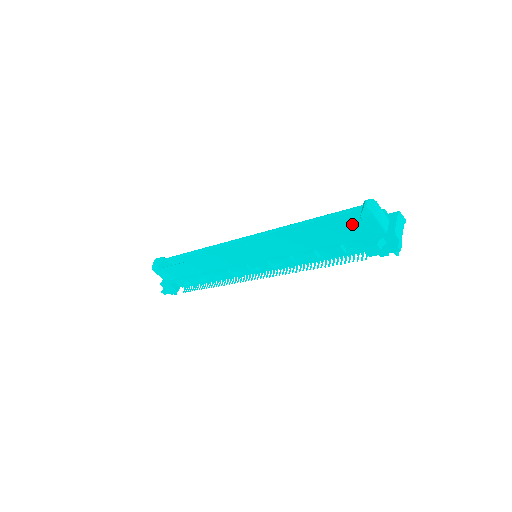
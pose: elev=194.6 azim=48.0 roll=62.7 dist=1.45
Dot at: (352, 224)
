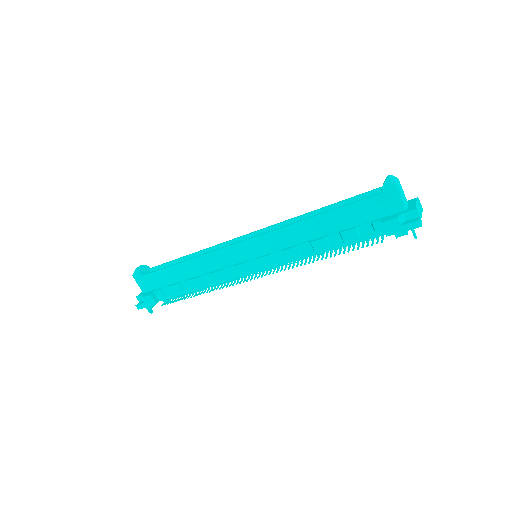
Dot at: (372, 198)
